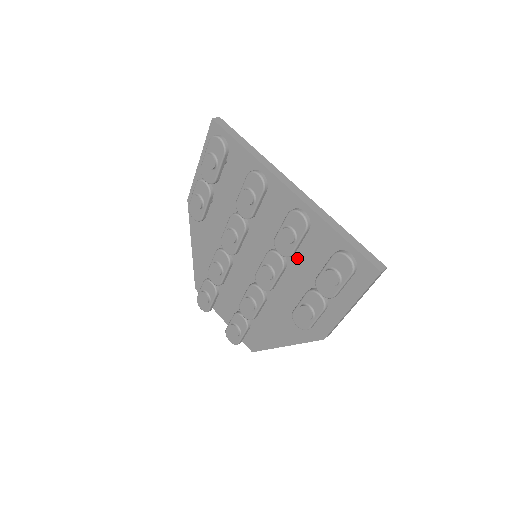
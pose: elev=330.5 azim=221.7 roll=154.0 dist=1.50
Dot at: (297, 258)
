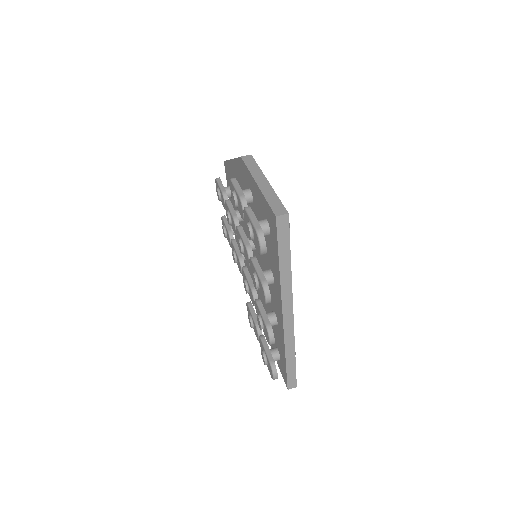
Dot at: (268, 309)
